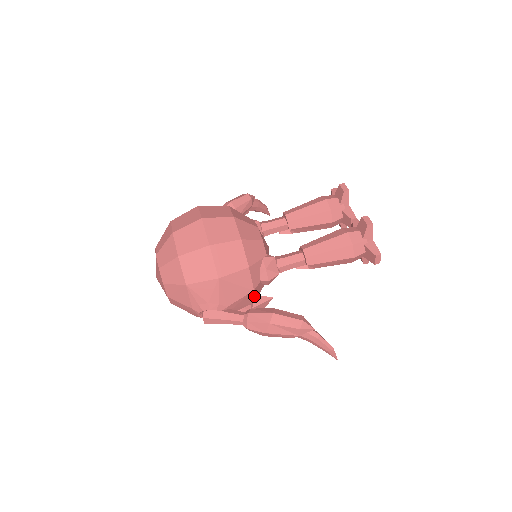
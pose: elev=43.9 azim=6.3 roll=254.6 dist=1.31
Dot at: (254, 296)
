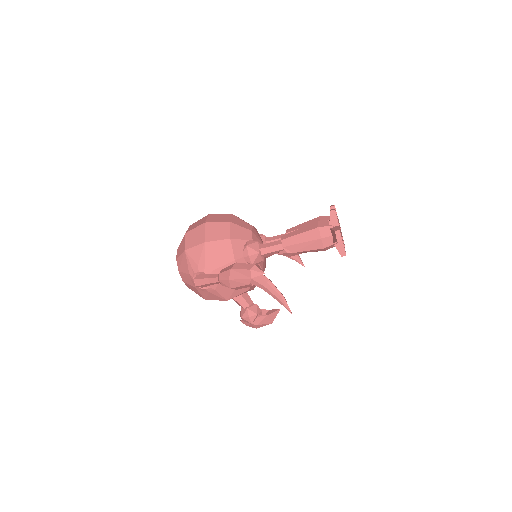
Dot at: occluded
